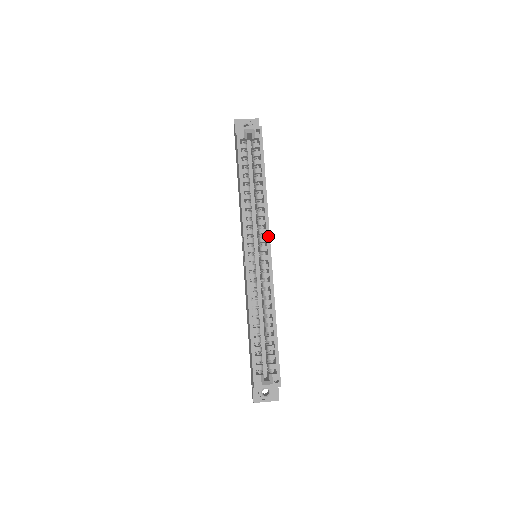
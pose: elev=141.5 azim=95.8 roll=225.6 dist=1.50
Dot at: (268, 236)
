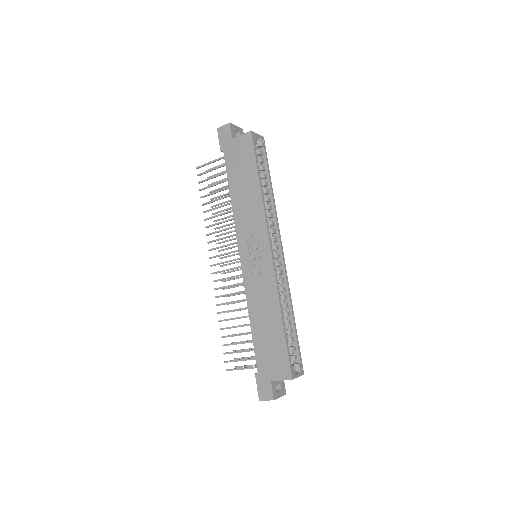
Dot at: (280, 236)
